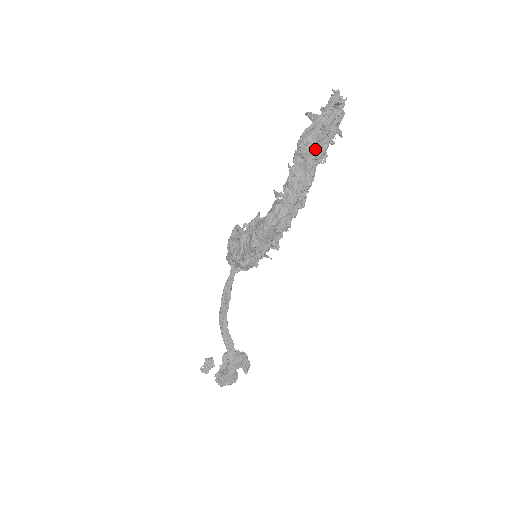
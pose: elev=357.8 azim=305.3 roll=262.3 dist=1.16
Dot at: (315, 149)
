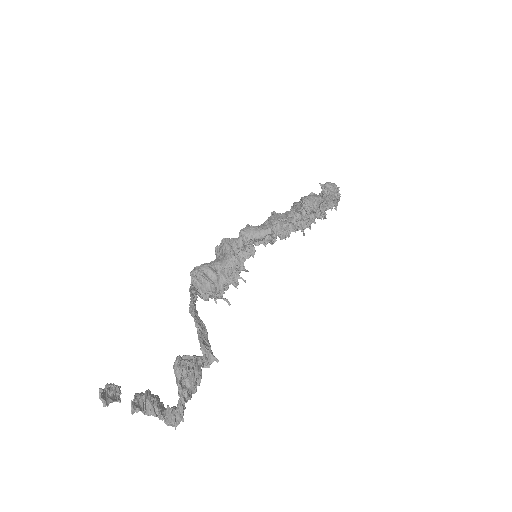
Dot at: (337, 191)
